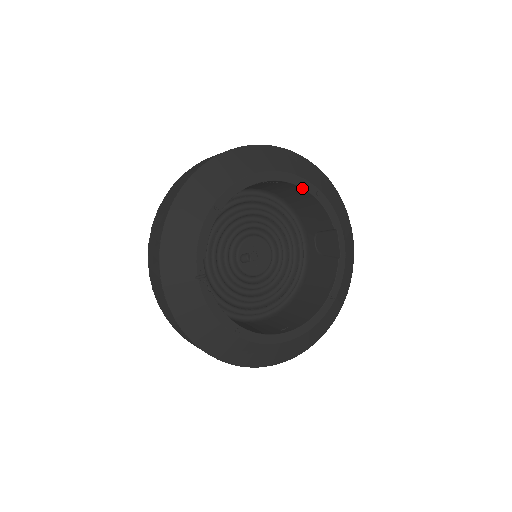
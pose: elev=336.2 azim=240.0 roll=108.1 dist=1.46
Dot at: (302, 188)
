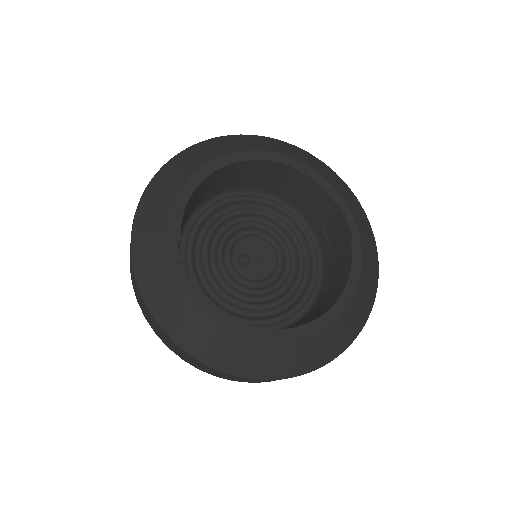
Dot at: (288, 166)
